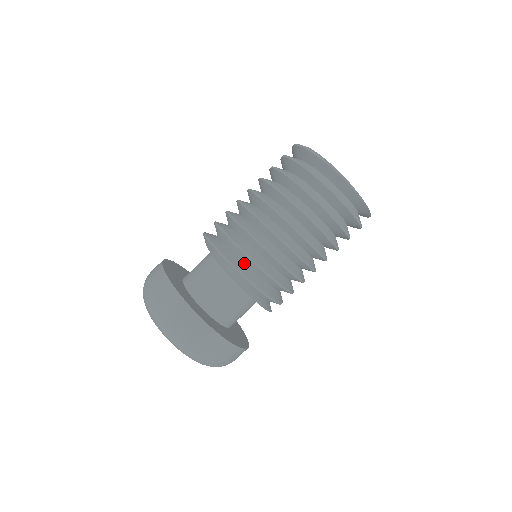
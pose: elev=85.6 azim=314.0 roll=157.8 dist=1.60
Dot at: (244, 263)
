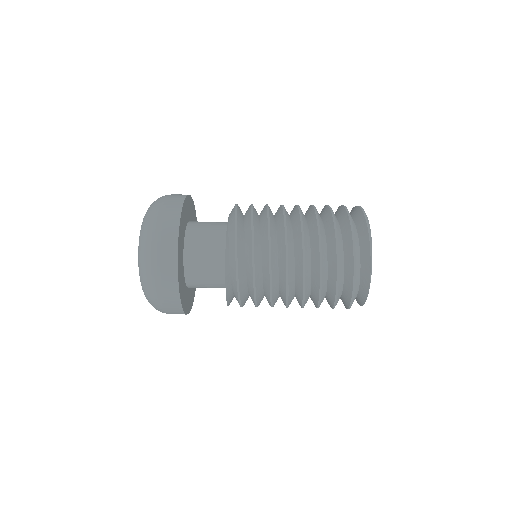
Dot at: (245, 242)
